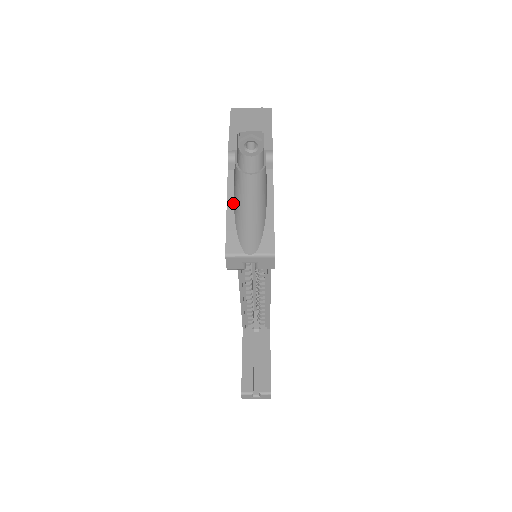
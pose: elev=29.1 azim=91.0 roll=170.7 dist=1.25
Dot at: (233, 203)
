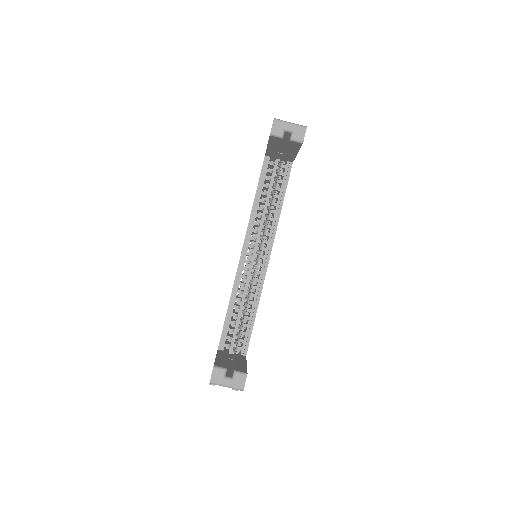
Dot at: occluded
